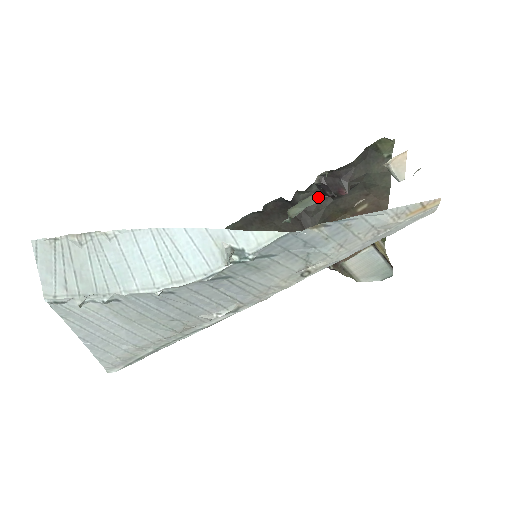
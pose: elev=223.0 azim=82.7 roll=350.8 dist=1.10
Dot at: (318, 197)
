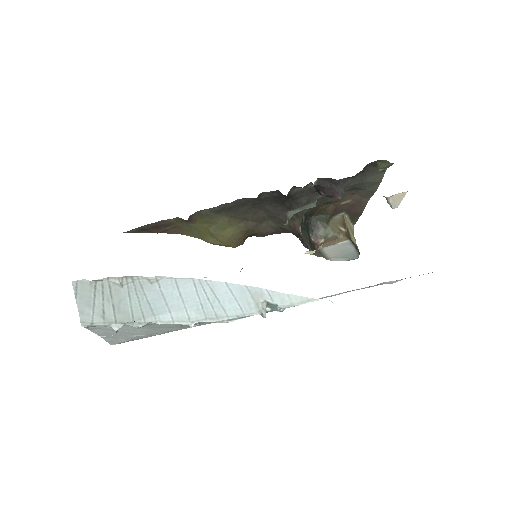
Dot at: occluded
